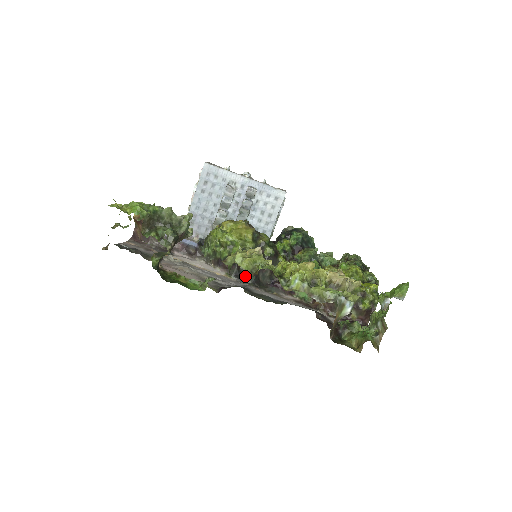
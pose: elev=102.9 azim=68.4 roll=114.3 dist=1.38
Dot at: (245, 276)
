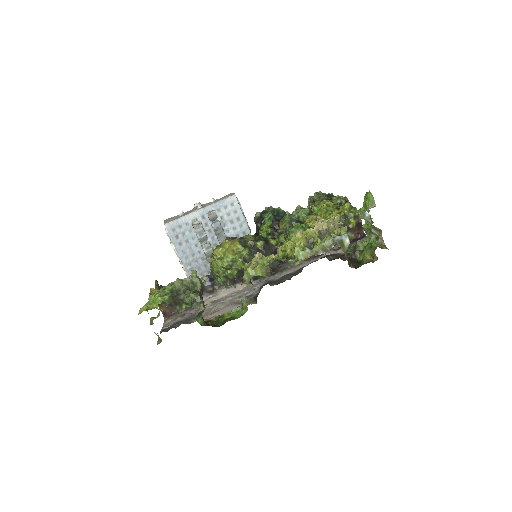
Dot at: occluded
